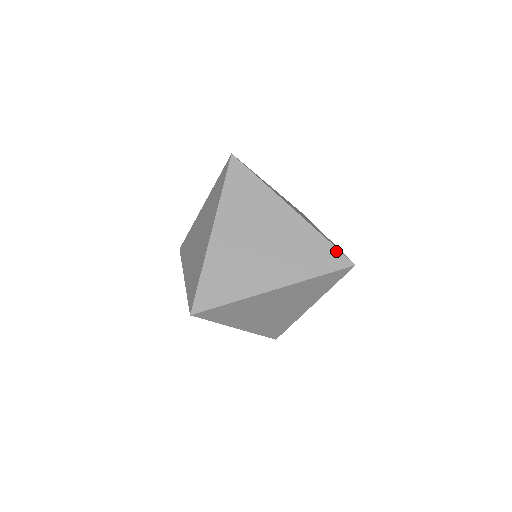
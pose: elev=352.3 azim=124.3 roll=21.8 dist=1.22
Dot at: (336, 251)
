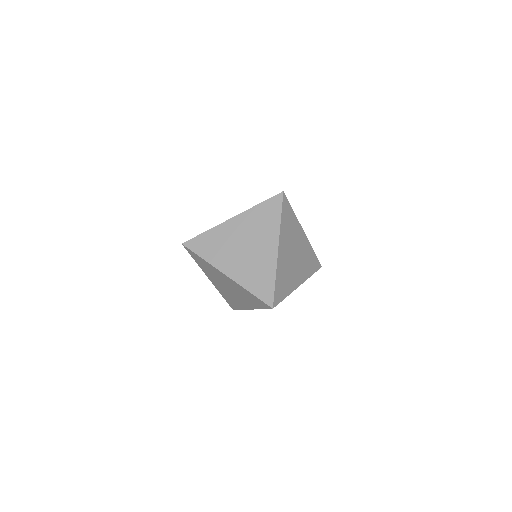
Dot at: occluded
